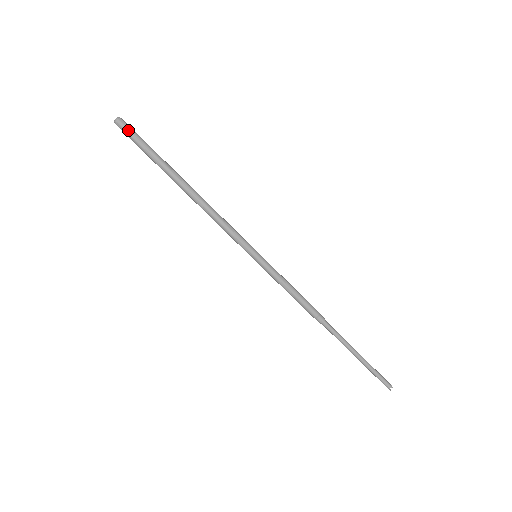
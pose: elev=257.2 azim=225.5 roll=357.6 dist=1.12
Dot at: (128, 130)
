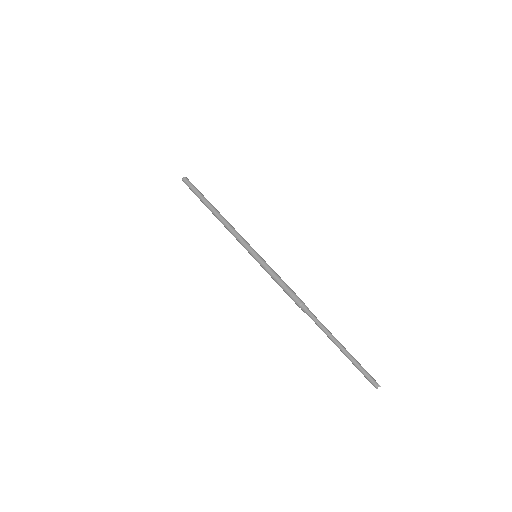
Dot at: (187, 183)
